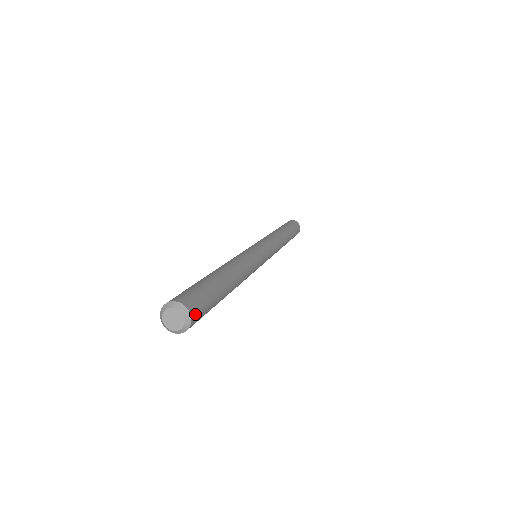
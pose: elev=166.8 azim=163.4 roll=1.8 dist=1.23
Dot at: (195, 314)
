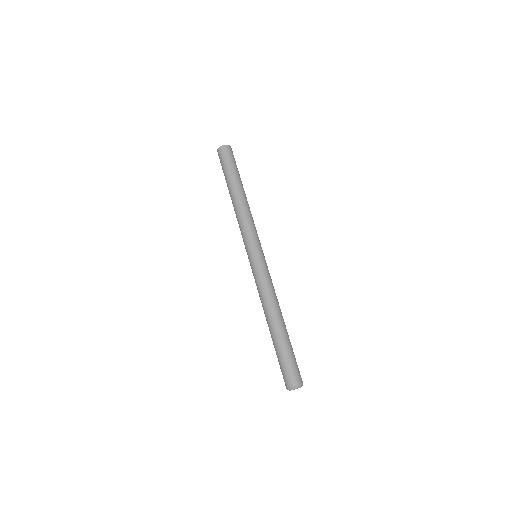
Dot at: (301, 379)
